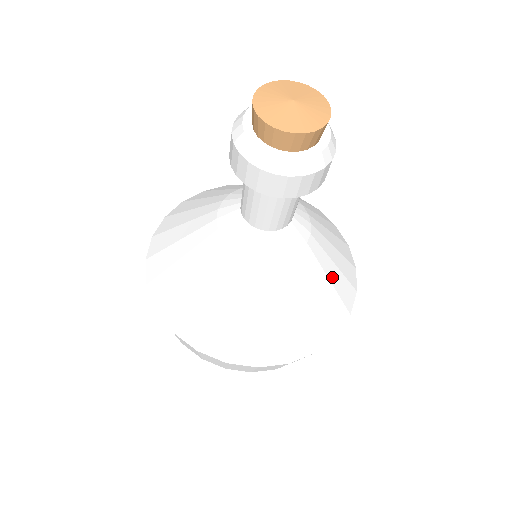
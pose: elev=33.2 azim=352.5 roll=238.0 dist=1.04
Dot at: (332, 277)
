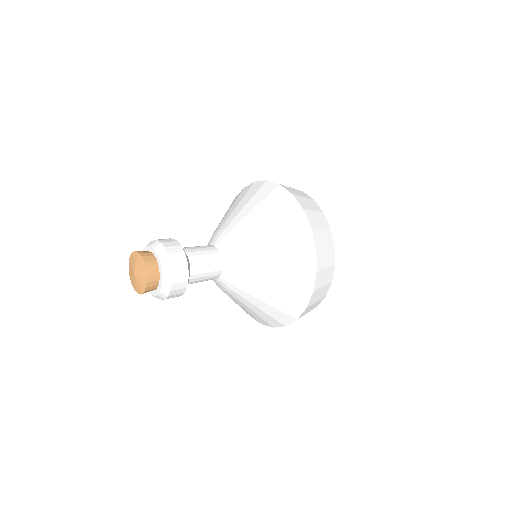
Dot at: (279, 250)
